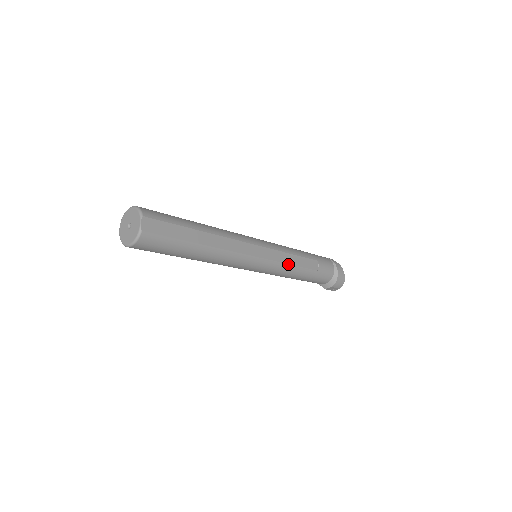
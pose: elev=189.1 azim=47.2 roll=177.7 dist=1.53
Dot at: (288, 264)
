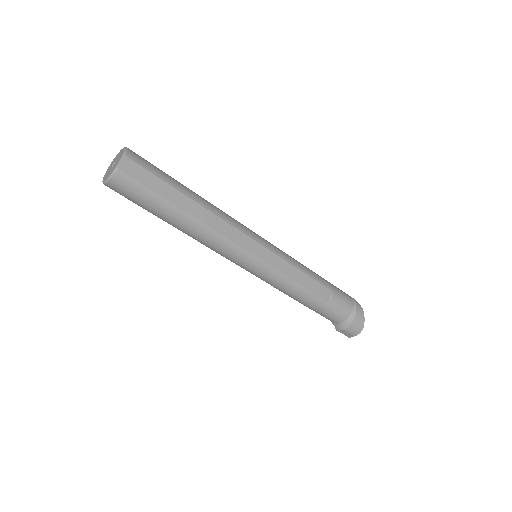
Dot at: (290, 278)
